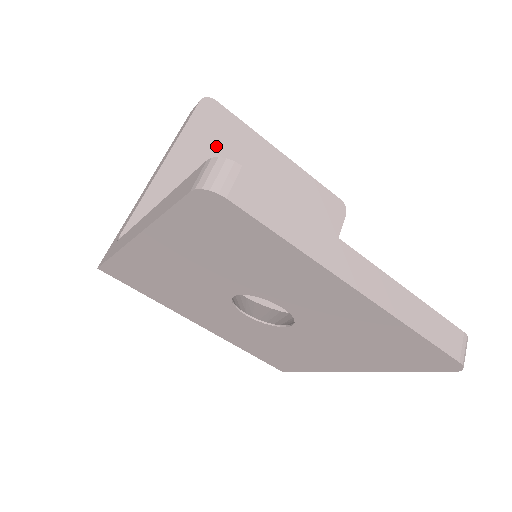
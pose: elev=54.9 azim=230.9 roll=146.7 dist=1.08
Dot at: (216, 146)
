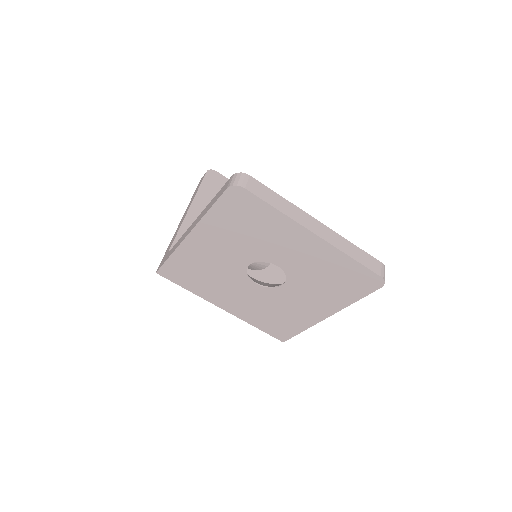
Dot at: occluded
